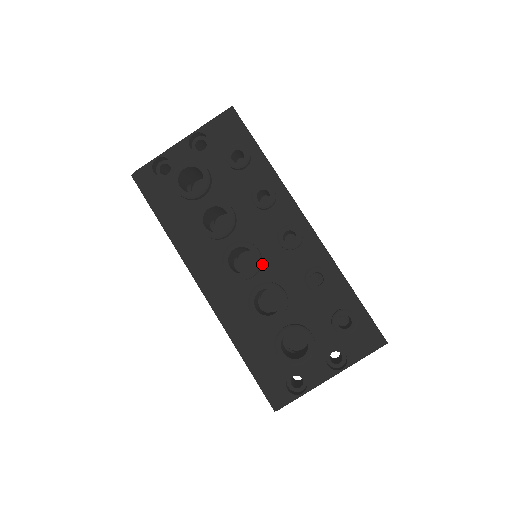
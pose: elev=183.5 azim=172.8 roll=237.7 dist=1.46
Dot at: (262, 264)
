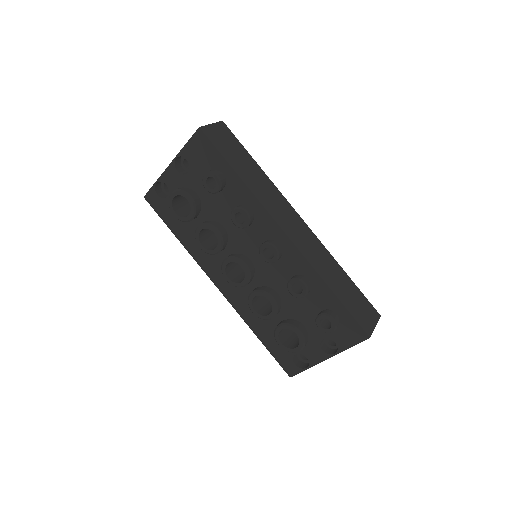
Dot at: (256, 270)
